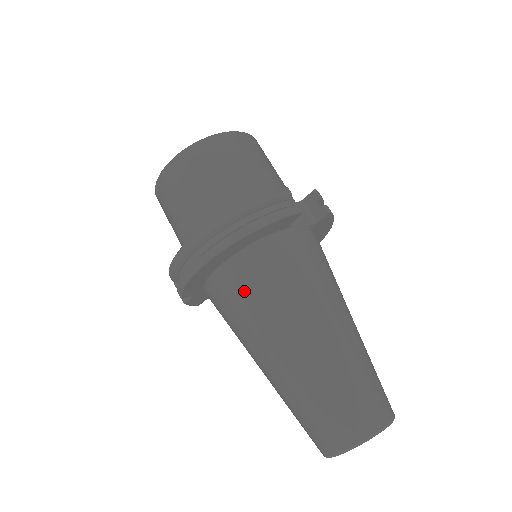
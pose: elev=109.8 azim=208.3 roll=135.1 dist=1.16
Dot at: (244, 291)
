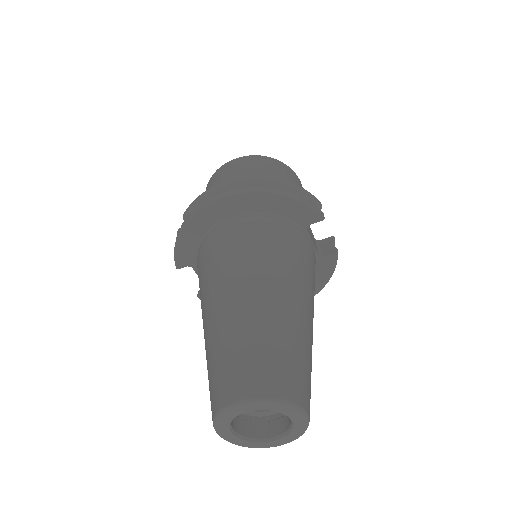
Dot at: (244, 237)
